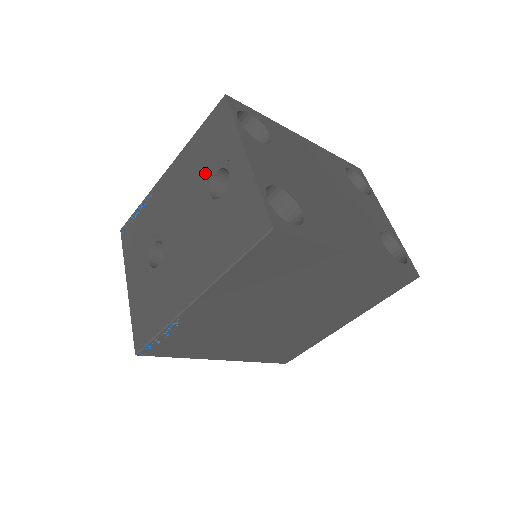
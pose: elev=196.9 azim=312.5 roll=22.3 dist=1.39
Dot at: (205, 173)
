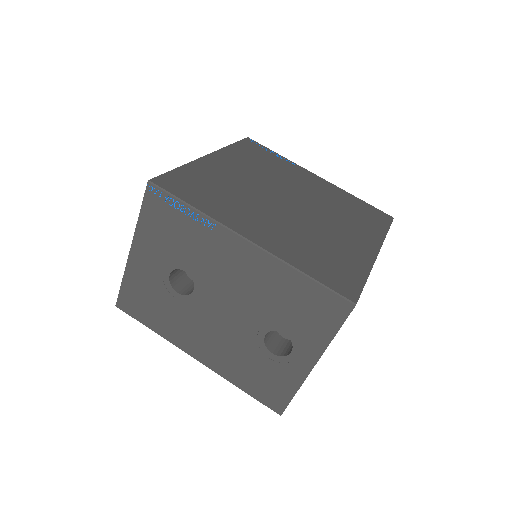
Dot at: (276, 319)
